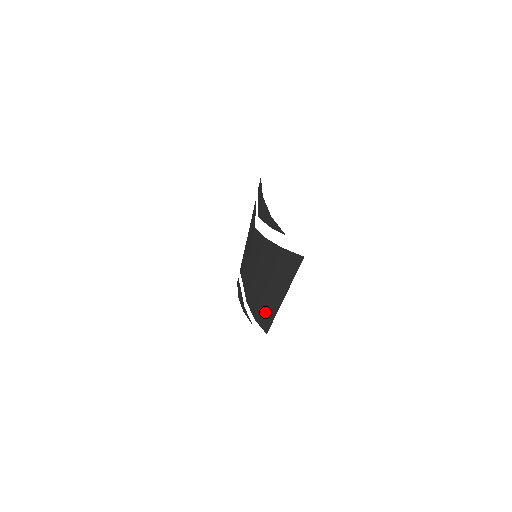
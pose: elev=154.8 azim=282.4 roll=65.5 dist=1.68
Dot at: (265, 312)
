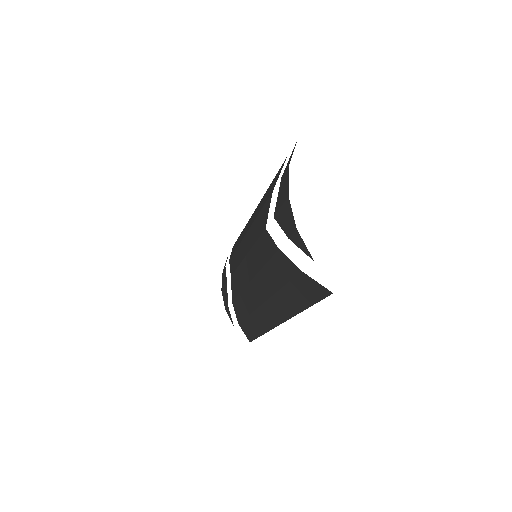
Dot at: (254, 323)
